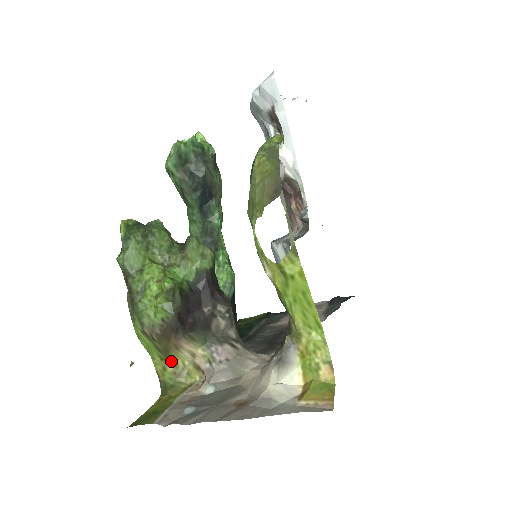
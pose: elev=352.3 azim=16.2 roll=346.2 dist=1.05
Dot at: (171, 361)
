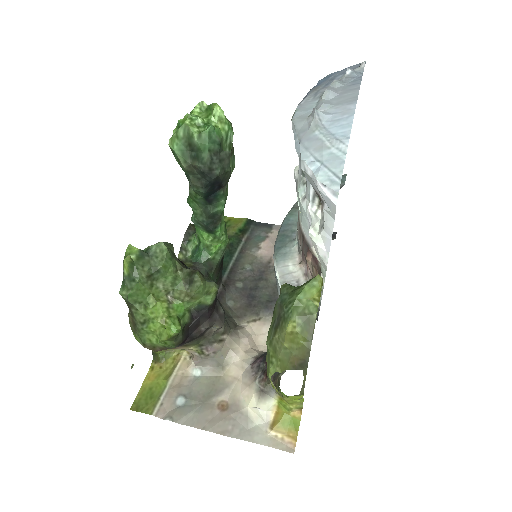
Dot at: occluded
